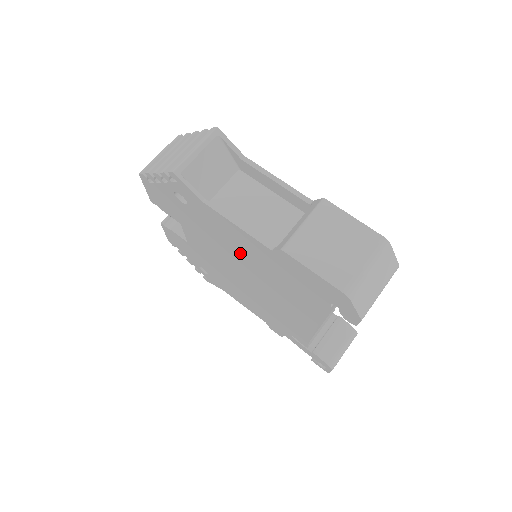
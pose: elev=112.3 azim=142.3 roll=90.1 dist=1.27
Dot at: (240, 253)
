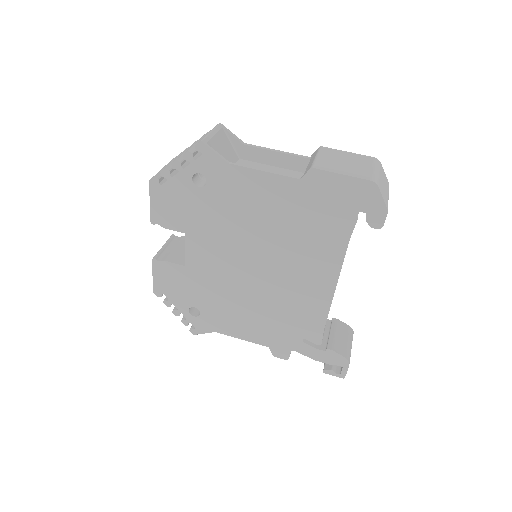
Dot at: (259, 220)
